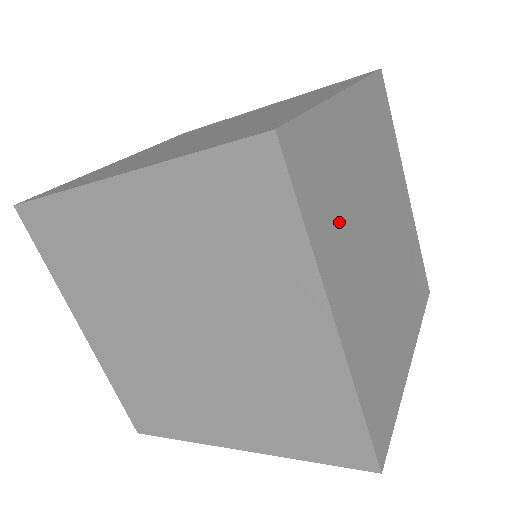
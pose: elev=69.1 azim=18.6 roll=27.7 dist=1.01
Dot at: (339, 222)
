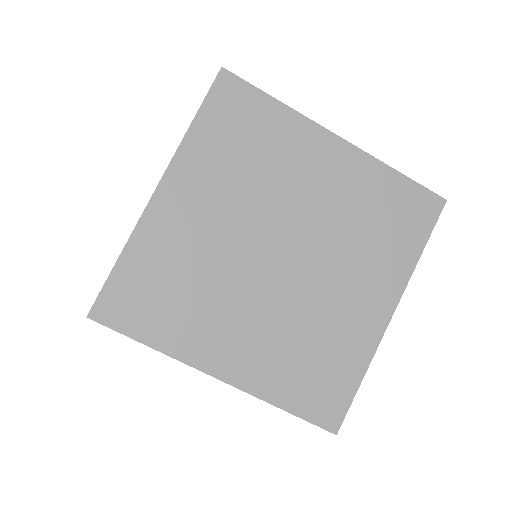
Dot at: (192, 304)
